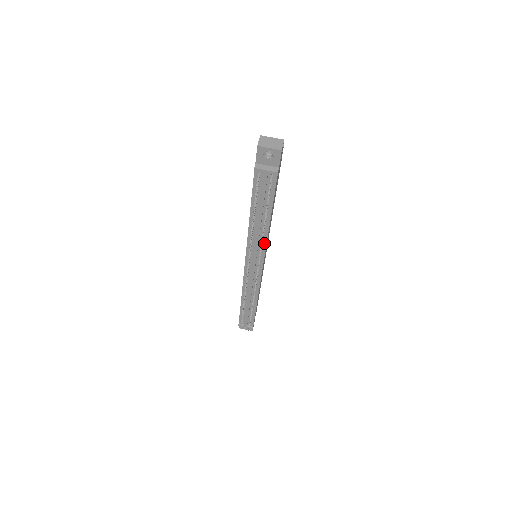
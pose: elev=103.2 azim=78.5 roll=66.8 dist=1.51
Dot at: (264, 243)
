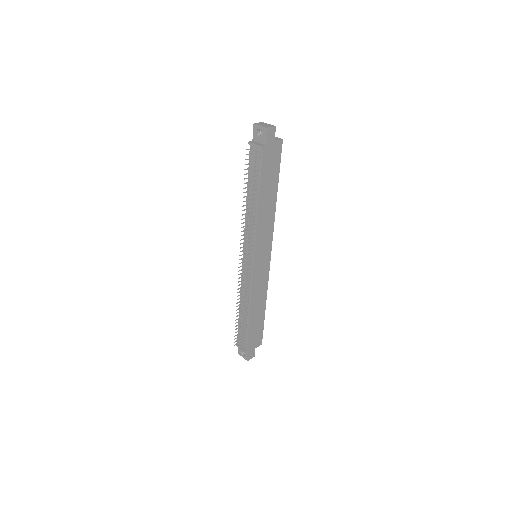
Dot at: (255, 230)
